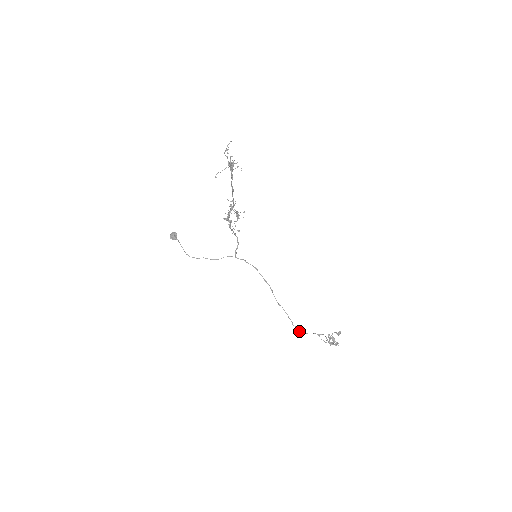
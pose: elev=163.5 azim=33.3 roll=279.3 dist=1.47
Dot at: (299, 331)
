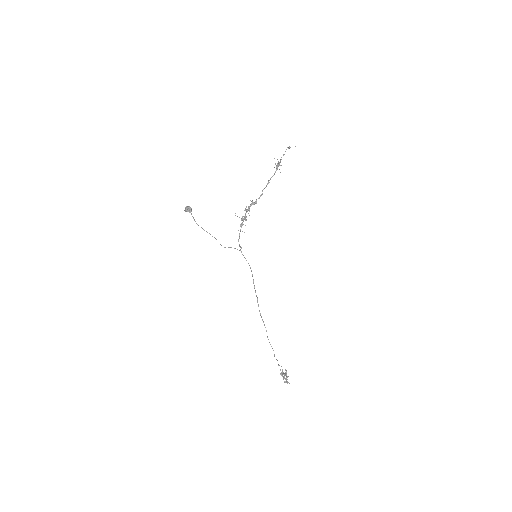
Dot at: (273, 350)
